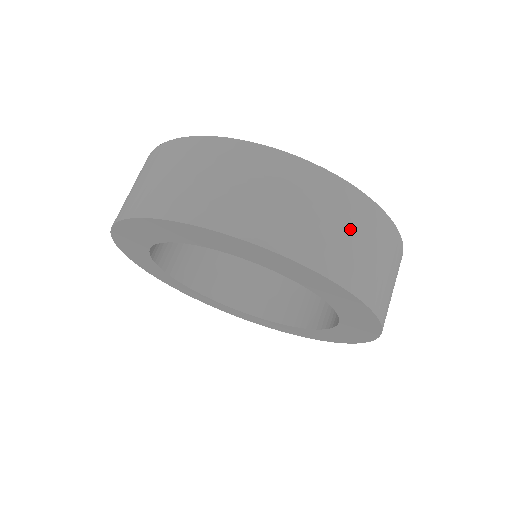
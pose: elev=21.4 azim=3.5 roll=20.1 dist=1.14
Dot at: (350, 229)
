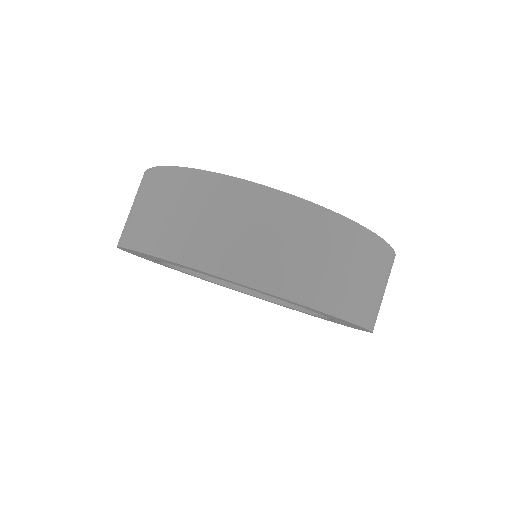
Dot at: occluded
